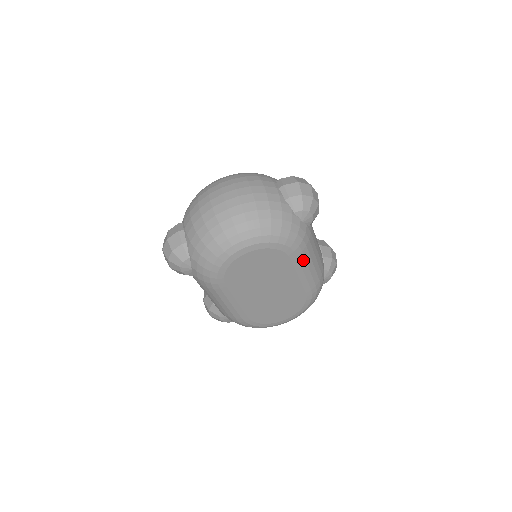
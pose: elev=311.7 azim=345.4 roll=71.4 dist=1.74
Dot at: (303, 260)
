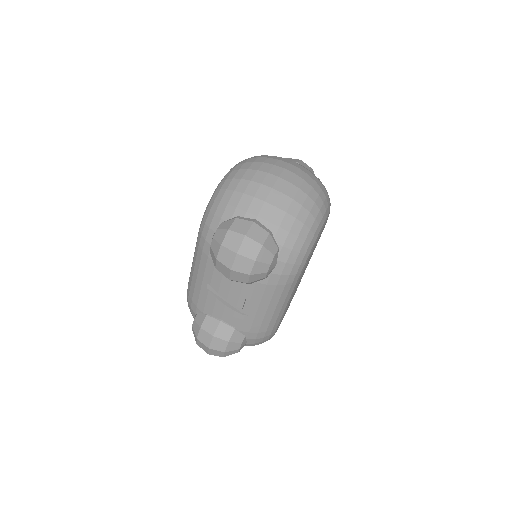
Dot at: occluded
